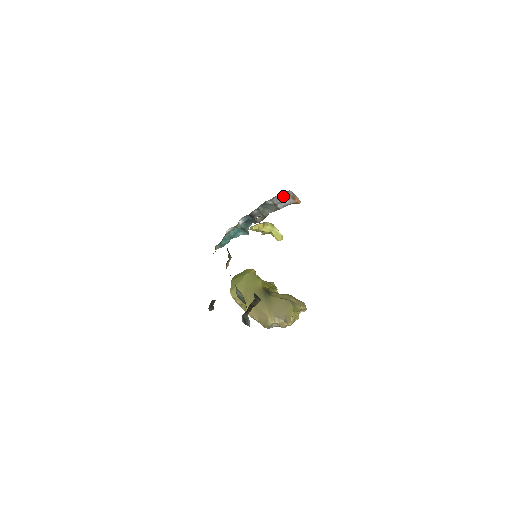
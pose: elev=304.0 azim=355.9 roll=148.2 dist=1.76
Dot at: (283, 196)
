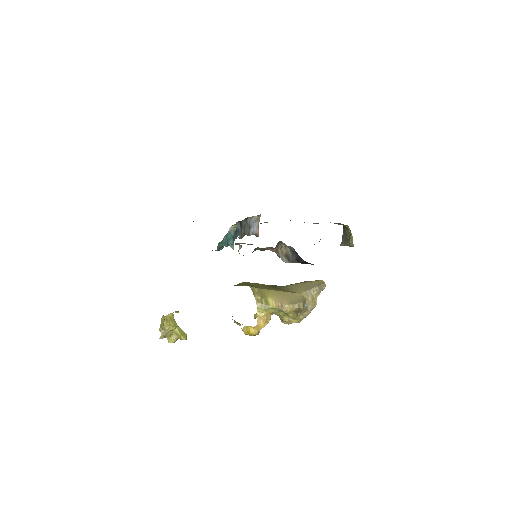
Dot at: (254, 221)
